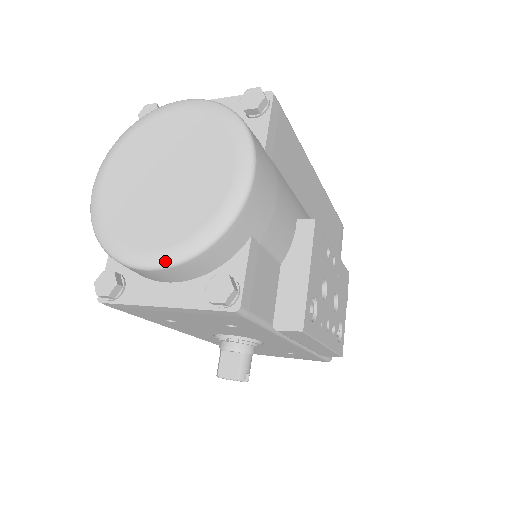
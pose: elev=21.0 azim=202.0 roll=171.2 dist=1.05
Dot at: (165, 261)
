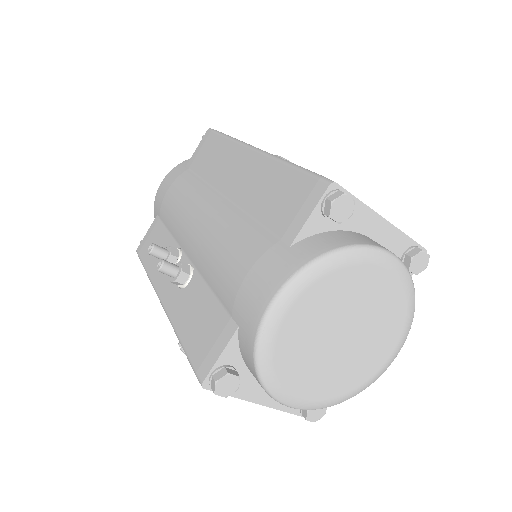
Dot at: (310, 409)
